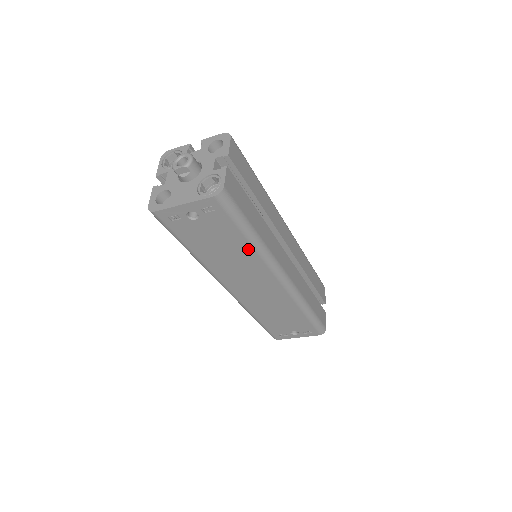
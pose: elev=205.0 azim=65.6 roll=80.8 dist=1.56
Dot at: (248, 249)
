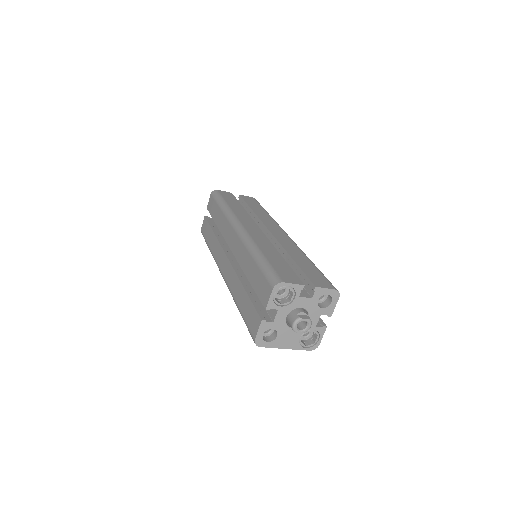
Dot at: occluded
